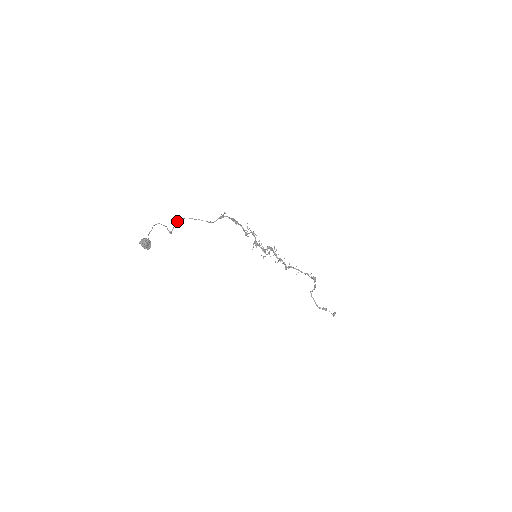
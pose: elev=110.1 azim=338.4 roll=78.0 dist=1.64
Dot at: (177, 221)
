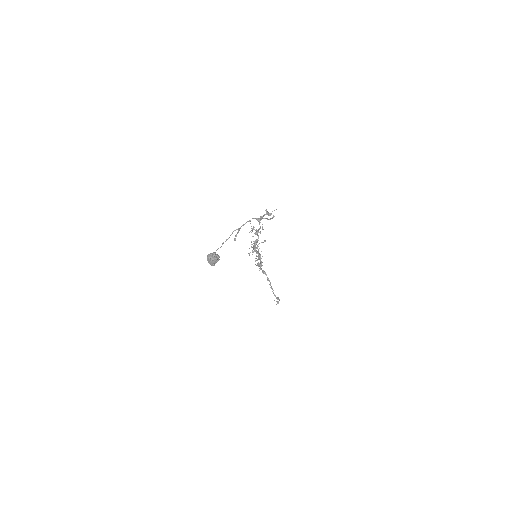
Dot at: (244, 224)
